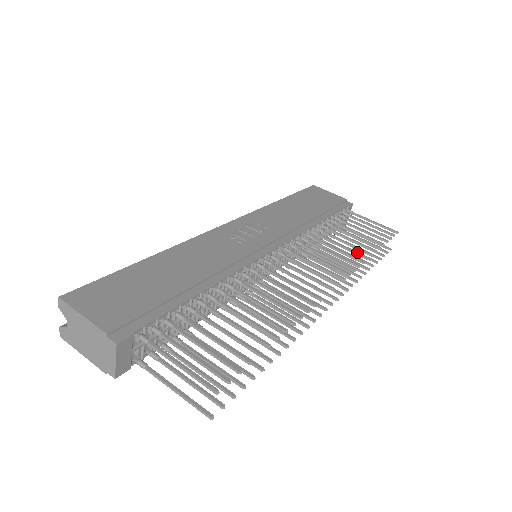
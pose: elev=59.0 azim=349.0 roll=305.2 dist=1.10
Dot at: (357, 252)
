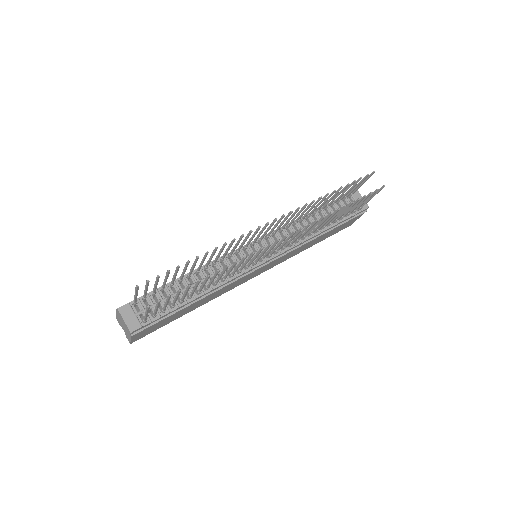
Dot at: (316, 201)
